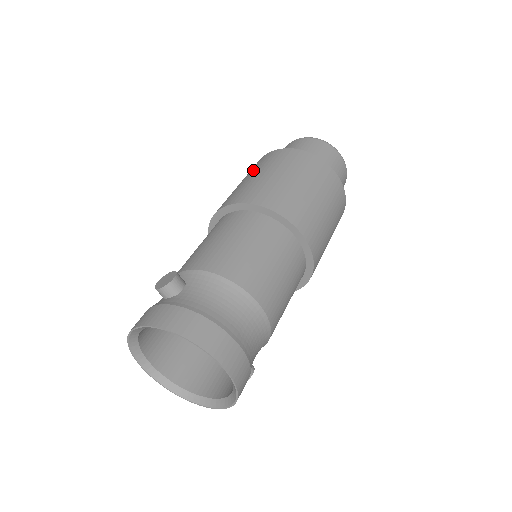
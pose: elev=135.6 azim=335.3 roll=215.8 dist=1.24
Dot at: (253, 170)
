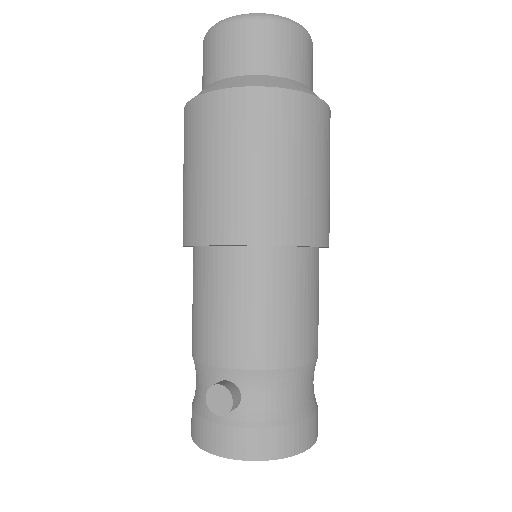
Dot at: (214, 145)
